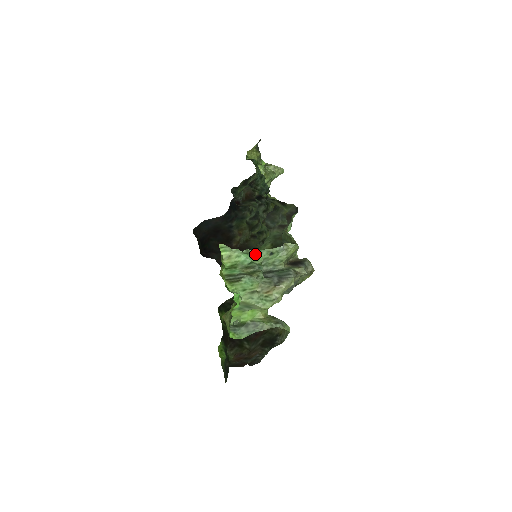
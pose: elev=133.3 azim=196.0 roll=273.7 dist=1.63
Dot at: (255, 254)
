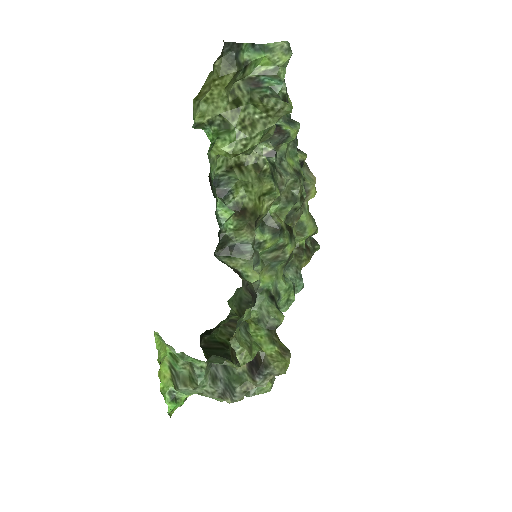
Dot at: (193, 358)
